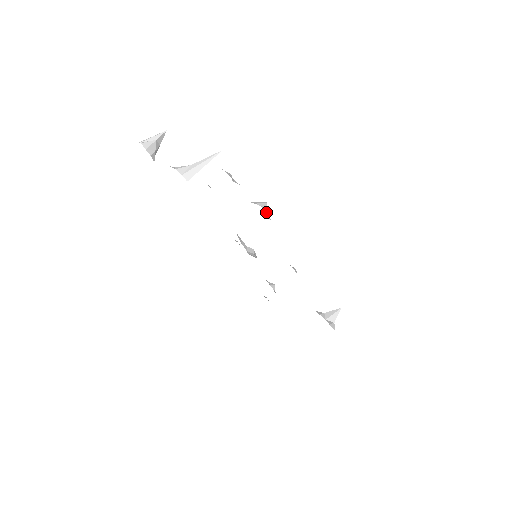
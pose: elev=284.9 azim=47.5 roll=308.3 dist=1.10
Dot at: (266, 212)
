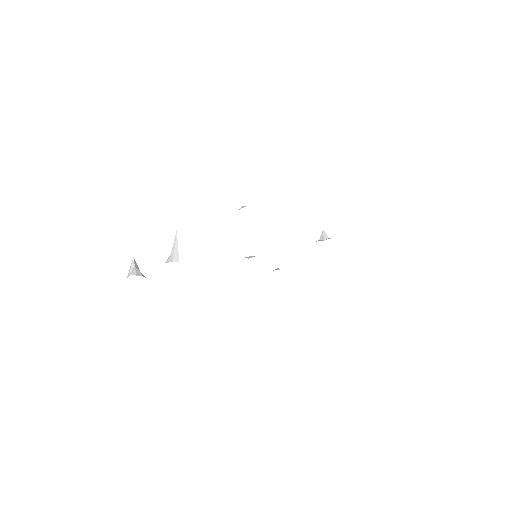
Dot at: occluded
